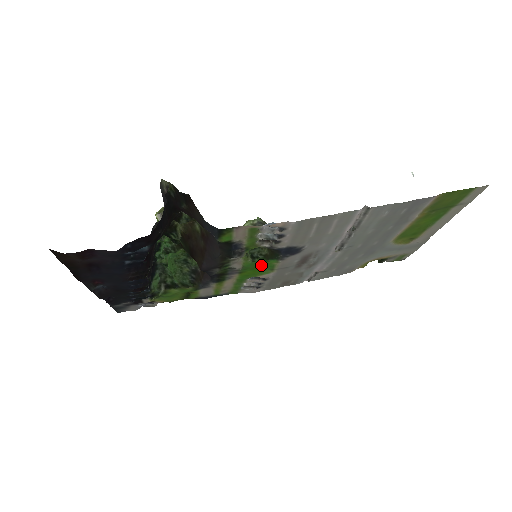
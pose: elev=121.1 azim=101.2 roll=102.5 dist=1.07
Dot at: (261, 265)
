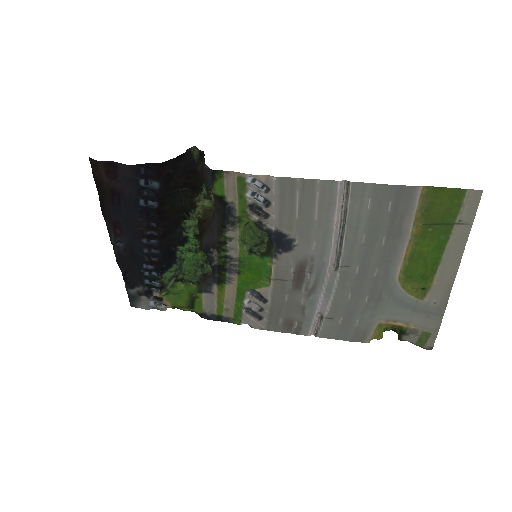
Dot at: (257, 264)
